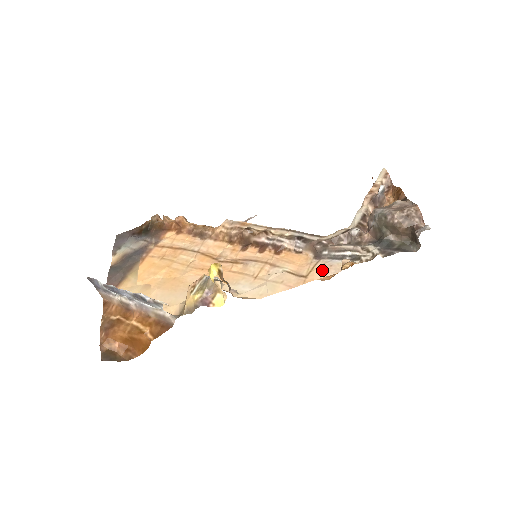
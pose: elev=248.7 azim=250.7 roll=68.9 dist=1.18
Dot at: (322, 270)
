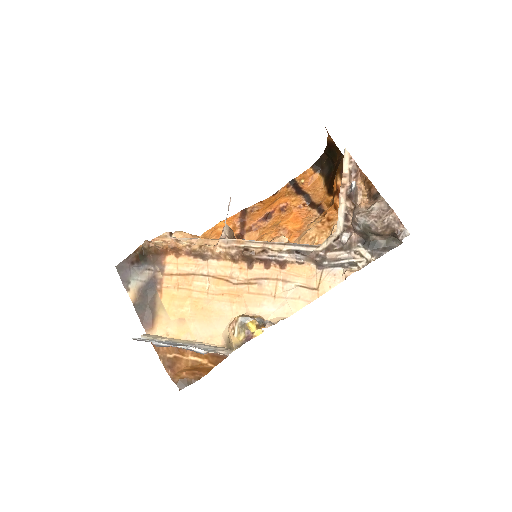
Dot at: (329, 281)
